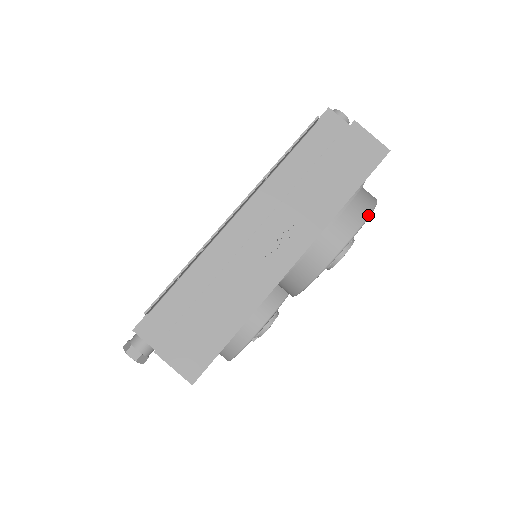
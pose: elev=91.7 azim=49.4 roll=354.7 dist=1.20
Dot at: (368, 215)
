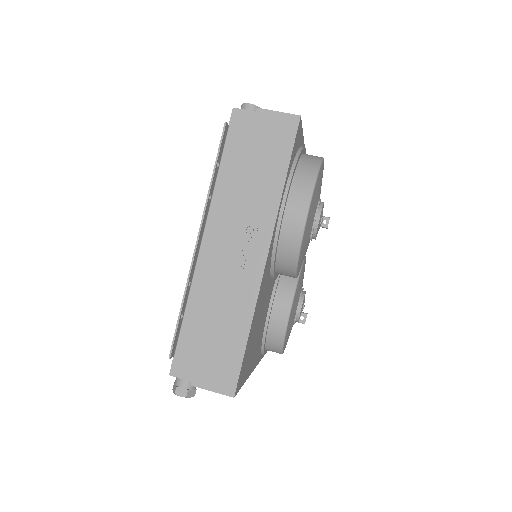
Dot at: (315, 179)
